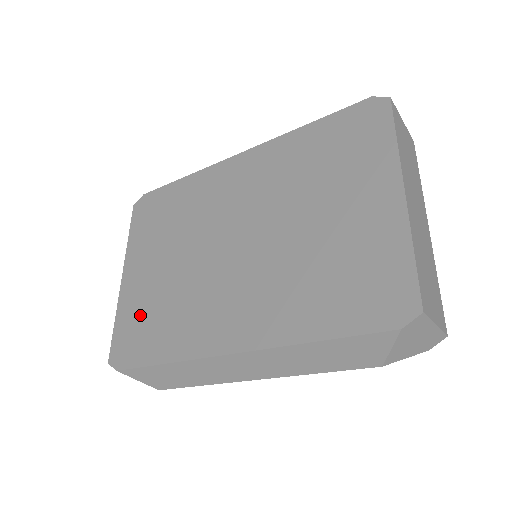
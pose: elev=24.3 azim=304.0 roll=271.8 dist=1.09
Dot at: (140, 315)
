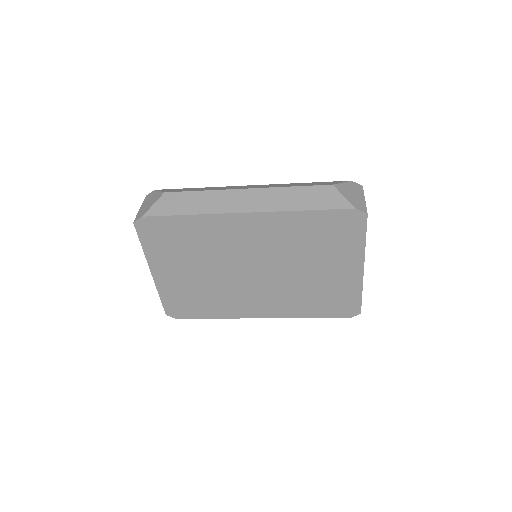
Dot at: (183, 296)
